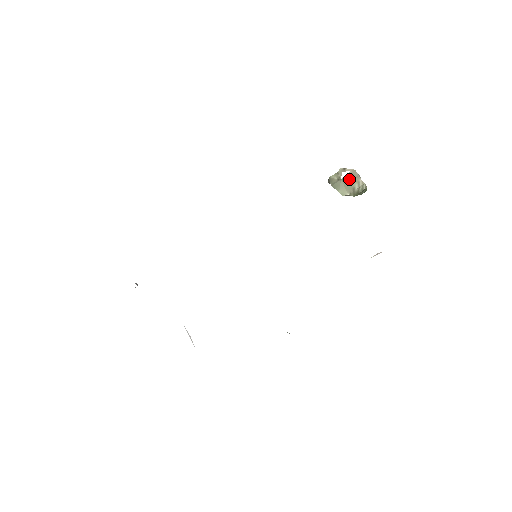
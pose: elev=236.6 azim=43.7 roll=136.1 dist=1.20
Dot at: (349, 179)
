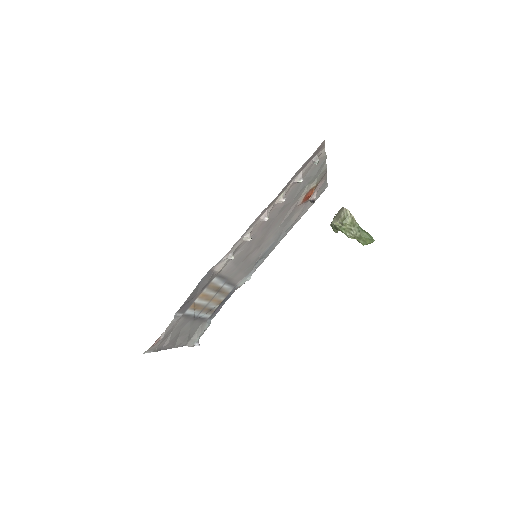
Dot at: (339, 213)
